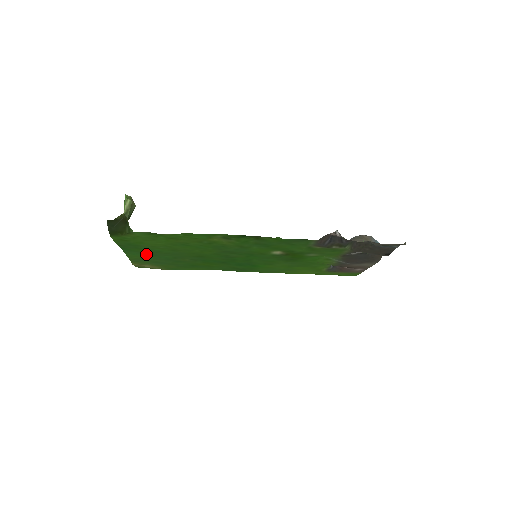
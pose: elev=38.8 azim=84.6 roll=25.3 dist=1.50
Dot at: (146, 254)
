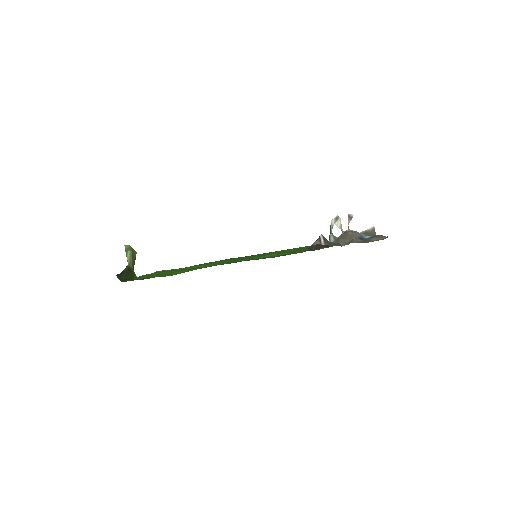
Dot at: (160, 272)
